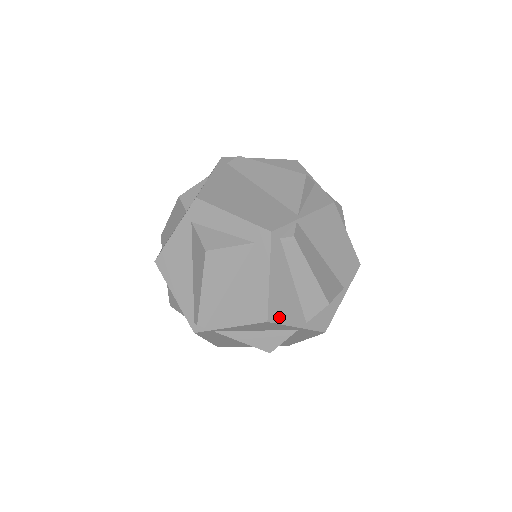
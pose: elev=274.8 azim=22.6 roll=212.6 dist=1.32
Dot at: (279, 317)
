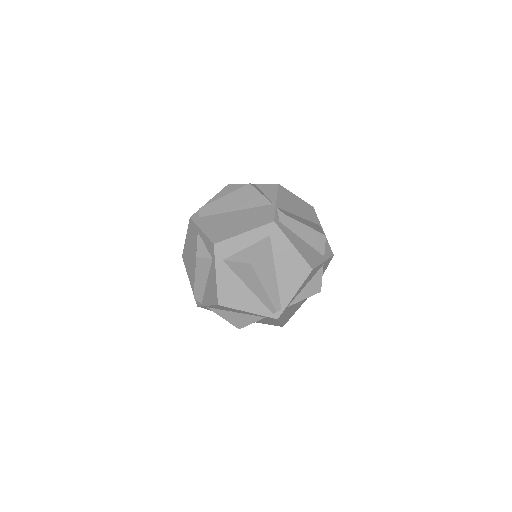
Dot at: (314, 263)
